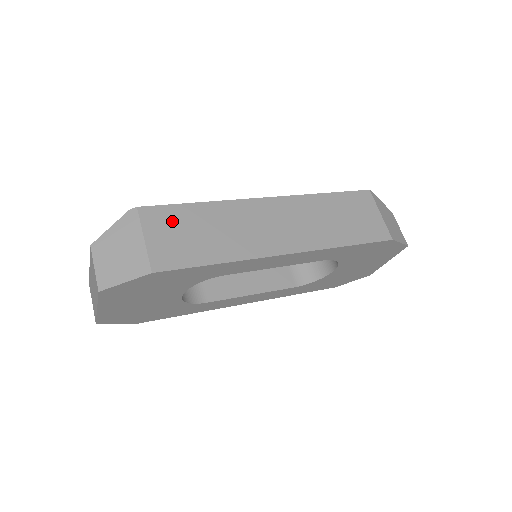
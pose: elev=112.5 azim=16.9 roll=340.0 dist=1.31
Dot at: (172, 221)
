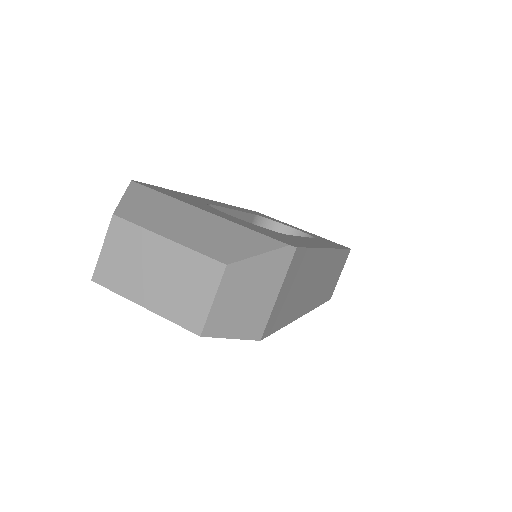
Dot at: (298, 271)
